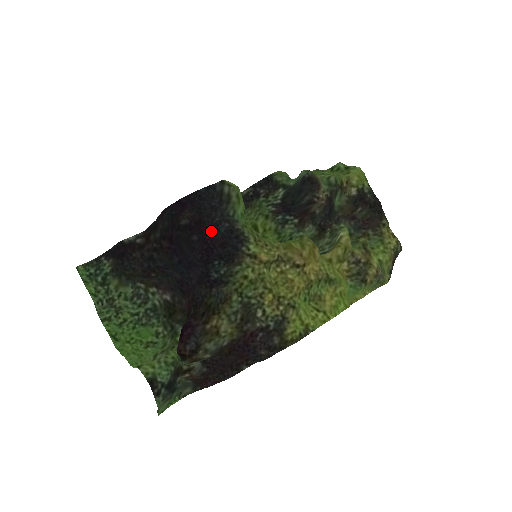
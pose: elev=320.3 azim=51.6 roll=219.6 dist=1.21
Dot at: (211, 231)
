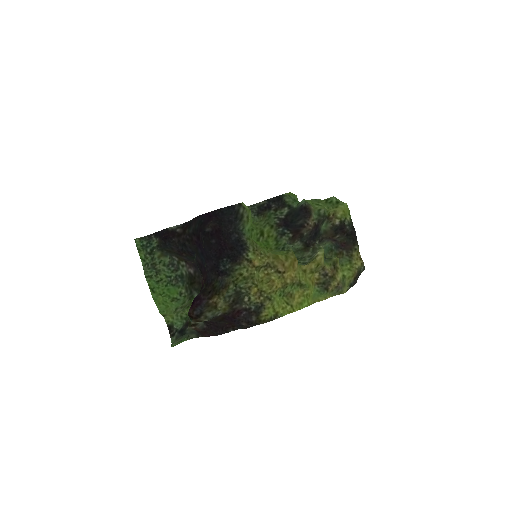
Dot at: (226, 237)
